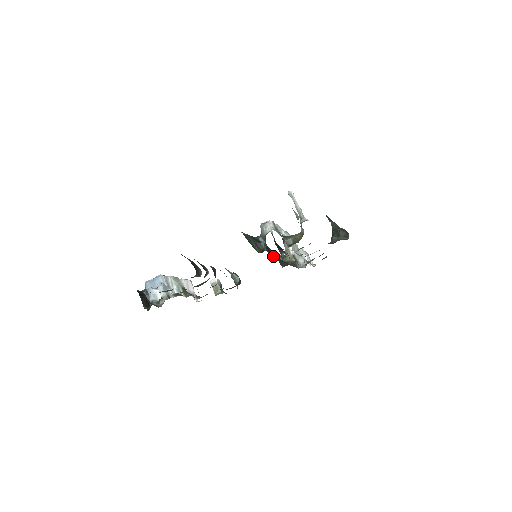
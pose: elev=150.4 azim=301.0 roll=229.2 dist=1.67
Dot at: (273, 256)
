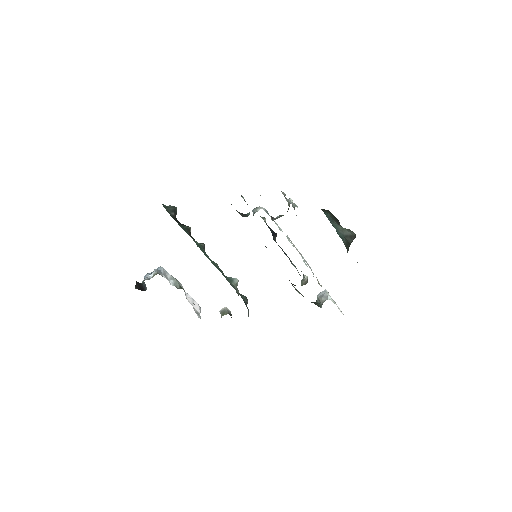
Dot at: occluded
